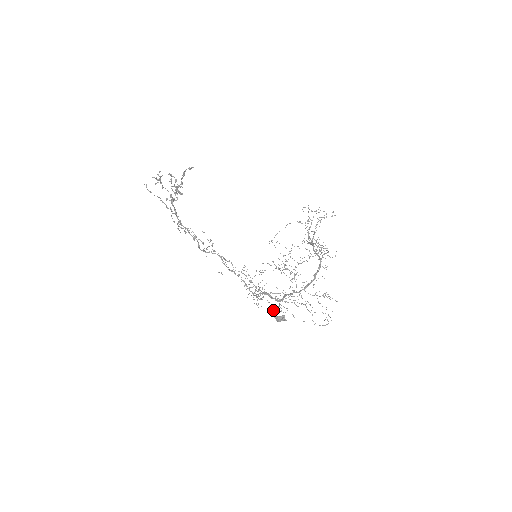
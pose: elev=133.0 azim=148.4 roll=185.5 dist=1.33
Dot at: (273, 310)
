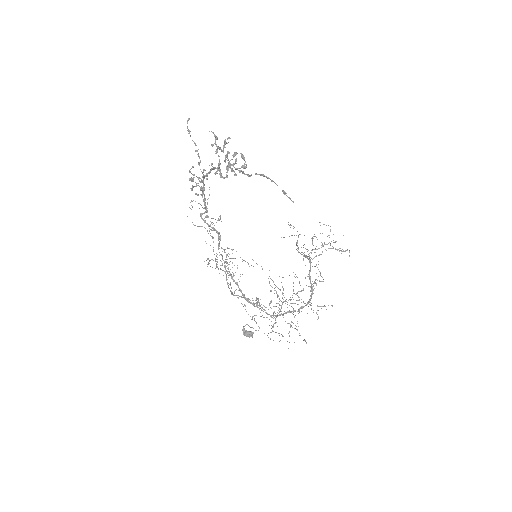
Dot at: (246, 324)
